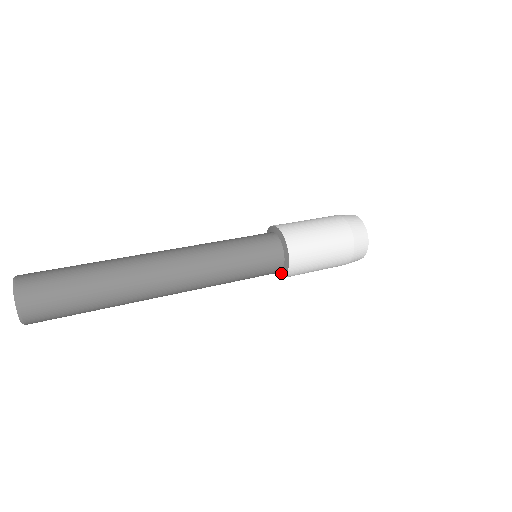
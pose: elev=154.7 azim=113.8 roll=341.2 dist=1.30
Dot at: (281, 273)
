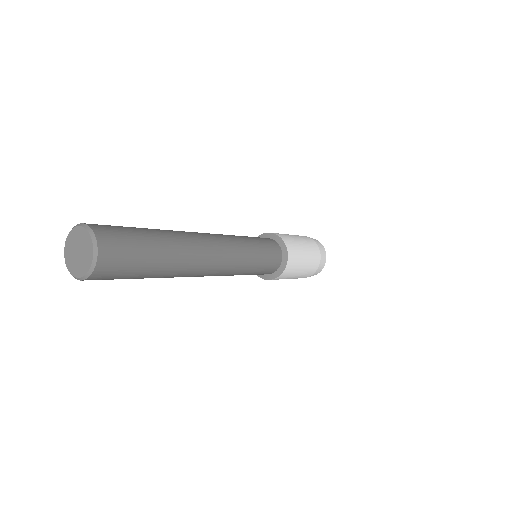
Dot at: (283, 254)
